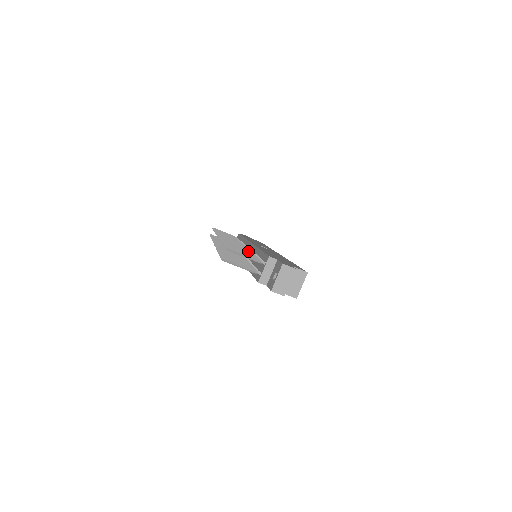
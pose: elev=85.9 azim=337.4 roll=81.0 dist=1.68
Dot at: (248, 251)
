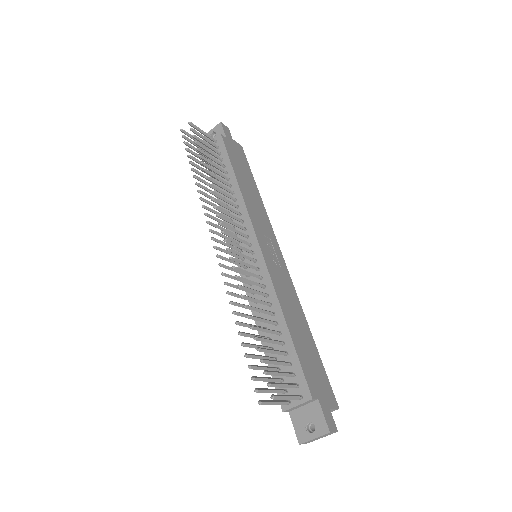
Dot at: (274, 331)
